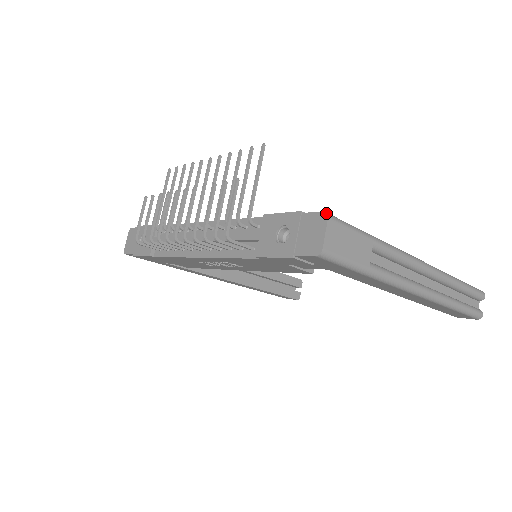
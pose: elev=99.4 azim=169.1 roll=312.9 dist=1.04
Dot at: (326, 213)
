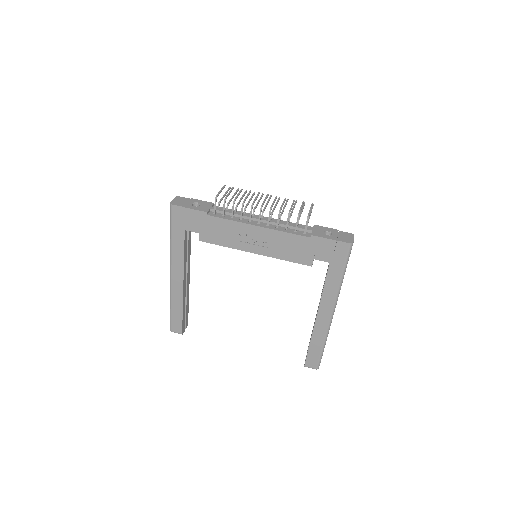
Dot at: (353, 234)
